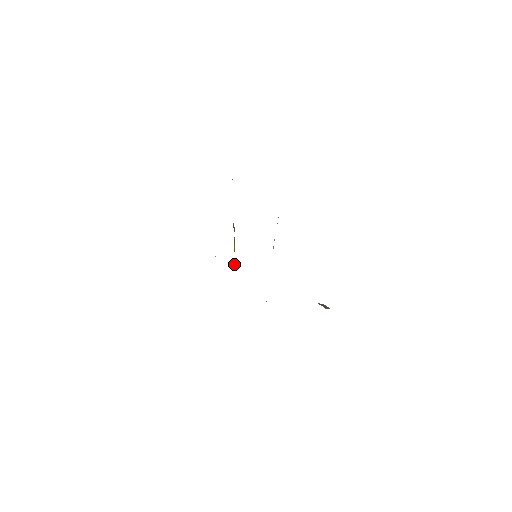
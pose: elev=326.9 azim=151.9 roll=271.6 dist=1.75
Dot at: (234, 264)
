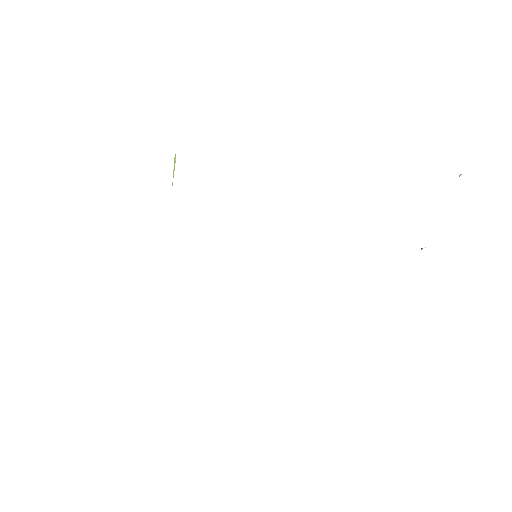
Dot at: occluded
